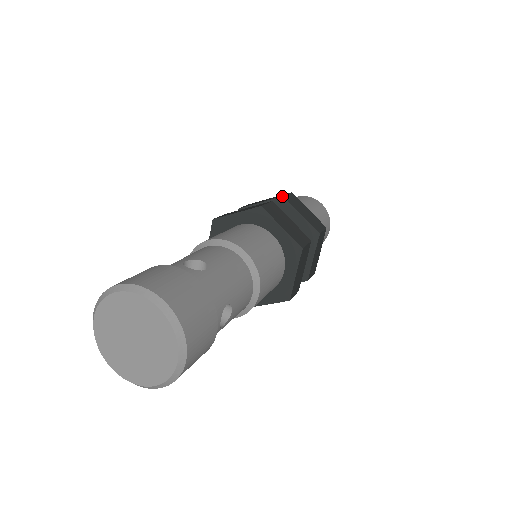
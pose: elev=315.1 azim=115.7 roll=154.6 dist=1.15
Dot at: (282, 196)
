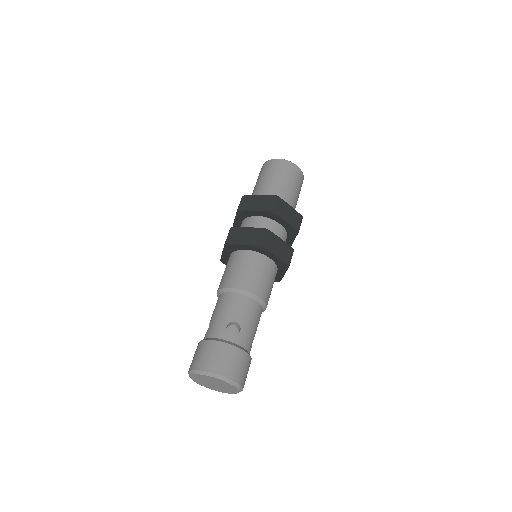
Dot at: (272, 210)
